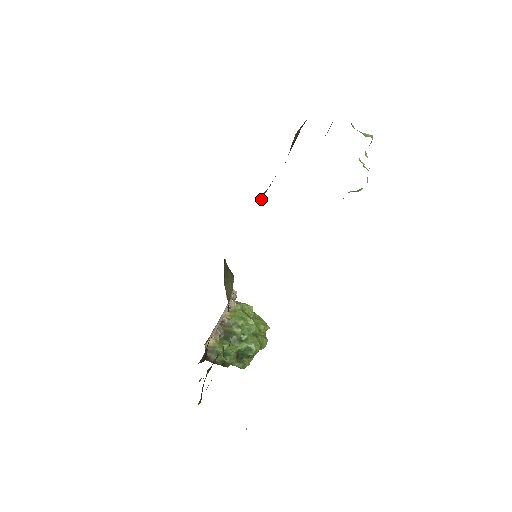
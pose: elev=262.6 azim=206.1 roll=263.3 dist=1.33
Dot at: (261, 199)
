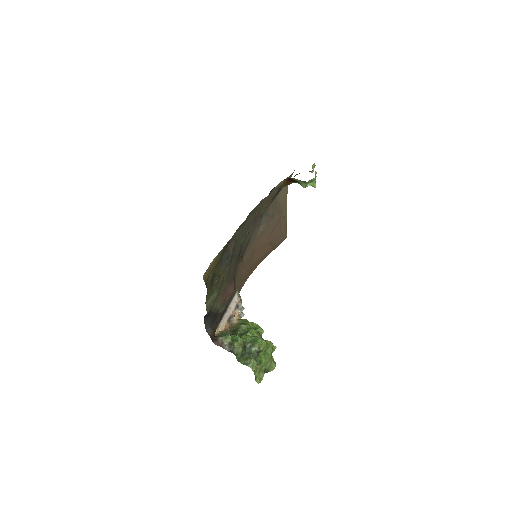
Dot at: (259, 233)
